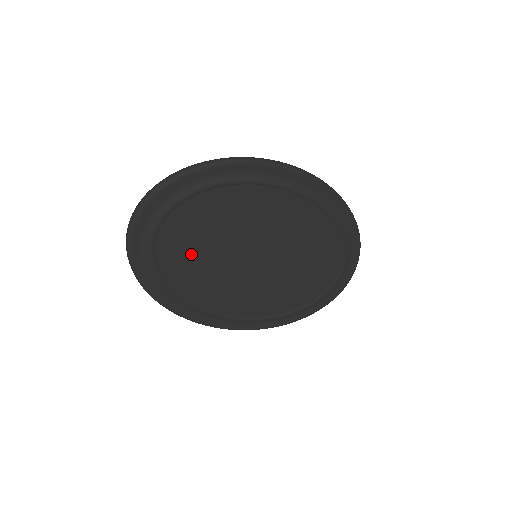
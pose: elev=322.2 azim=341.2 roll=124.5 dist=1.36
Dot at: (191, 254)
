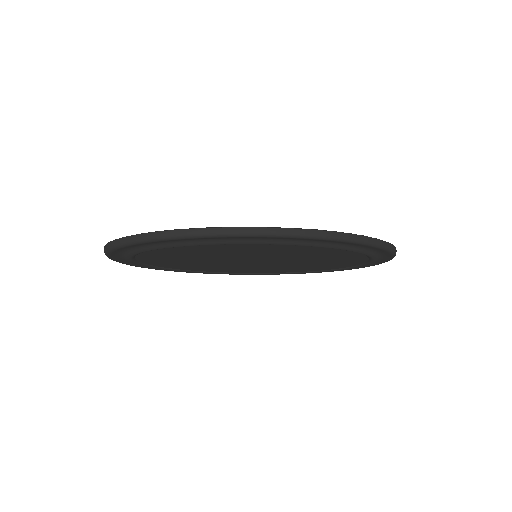
Dot at: (180, 262)
